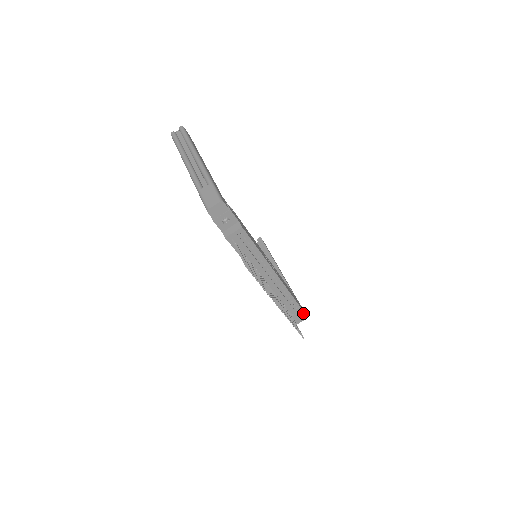
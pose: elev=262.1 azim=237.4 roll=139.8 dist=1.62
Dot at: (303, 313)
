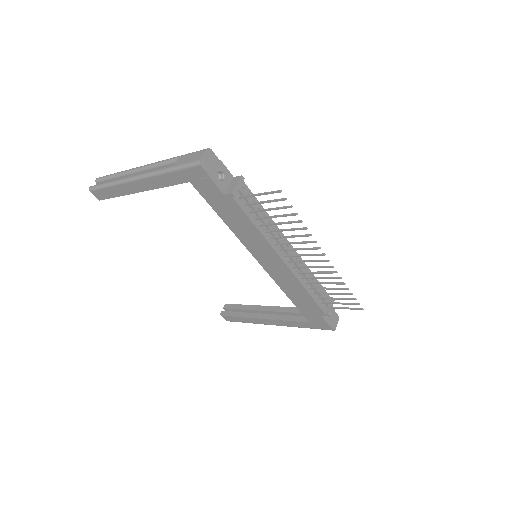
Dot at: (333, 311)
